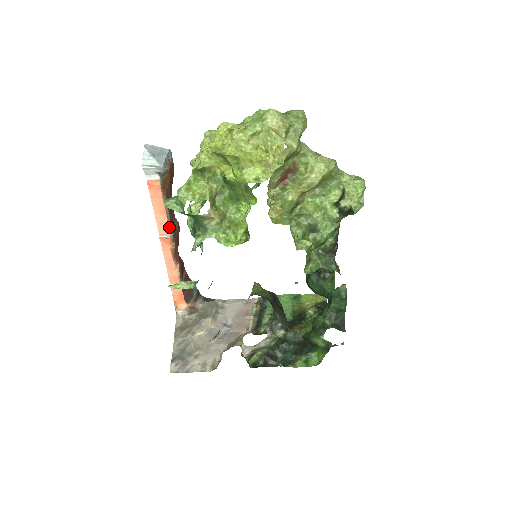
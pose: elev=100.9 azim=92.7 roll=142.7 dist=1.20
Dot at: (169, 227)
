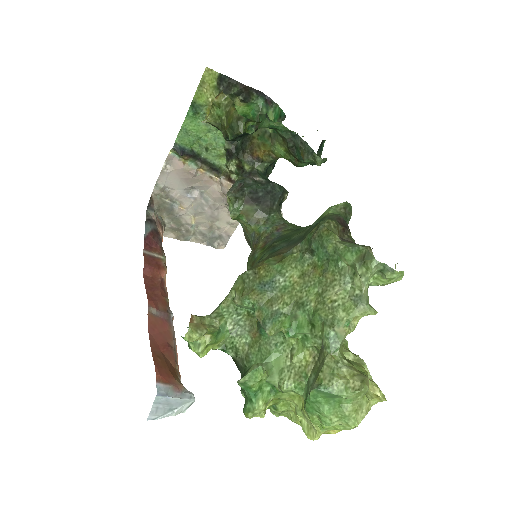
Dot at: (173, 326)
